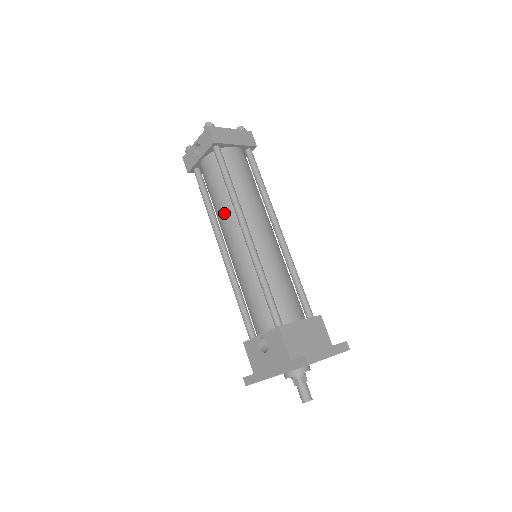
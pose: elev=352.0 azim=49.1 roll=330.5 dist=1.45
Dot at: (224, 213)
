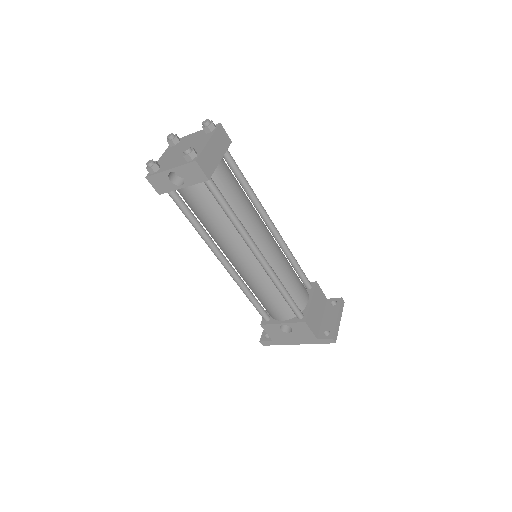
Dot at: (227, 239)
